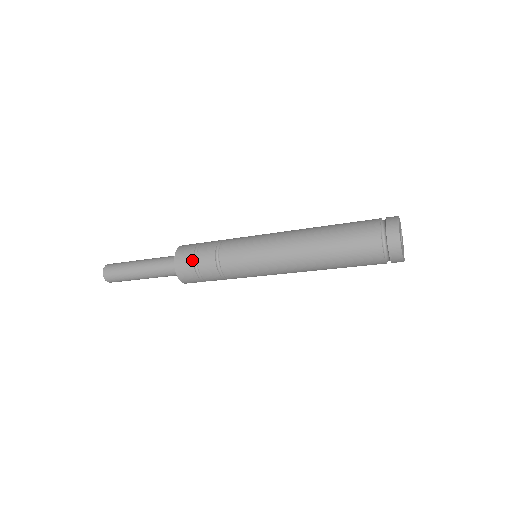
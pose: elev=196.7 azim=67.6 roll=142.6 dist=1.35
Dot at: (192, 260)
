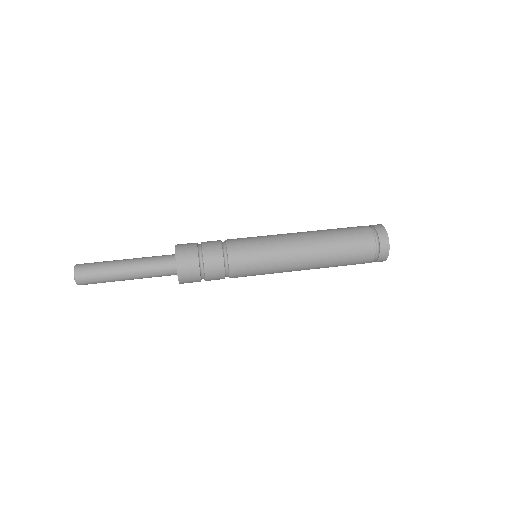
Dot at: (200, 280)
